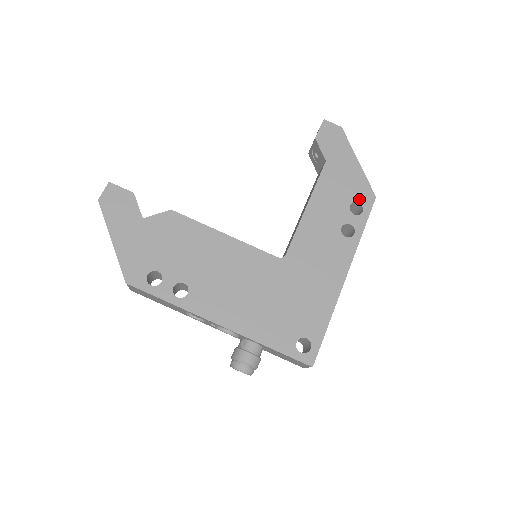
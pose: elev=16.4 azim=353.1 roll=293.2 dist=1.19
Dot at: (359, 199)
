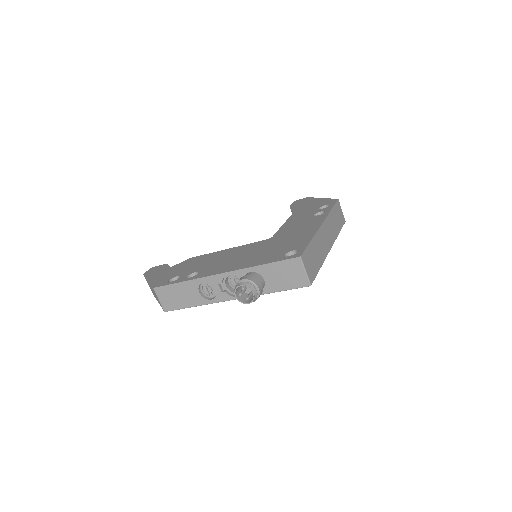
Dot at: (325, 204)
